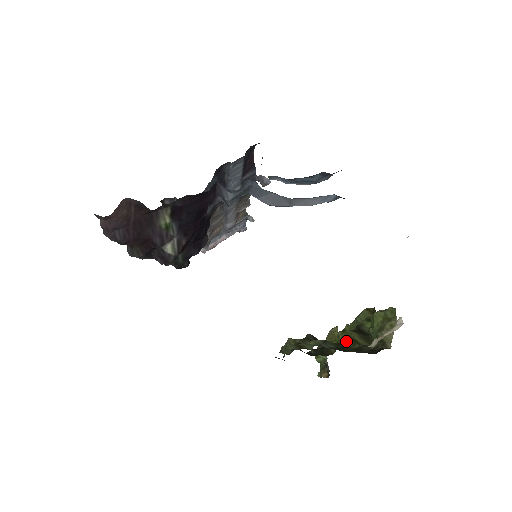
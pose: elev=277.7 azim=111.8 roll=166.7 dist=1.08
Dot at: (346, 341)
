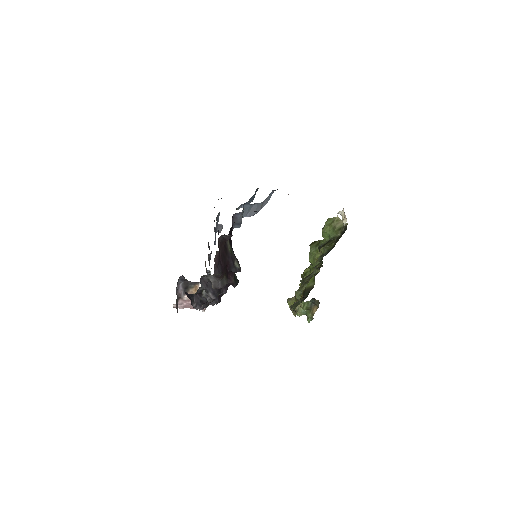
Dot at: (326, 250)
